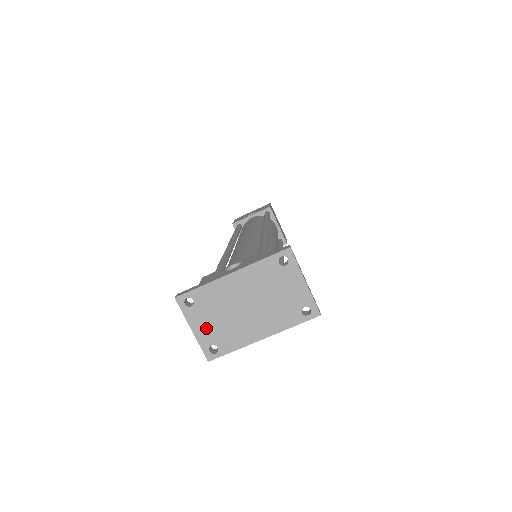
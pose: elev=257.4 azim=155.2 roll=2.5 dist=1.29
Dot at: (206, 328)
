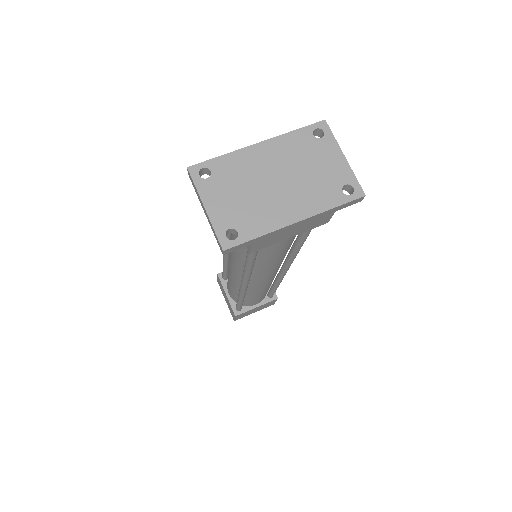
Dot at: (224, 206)
